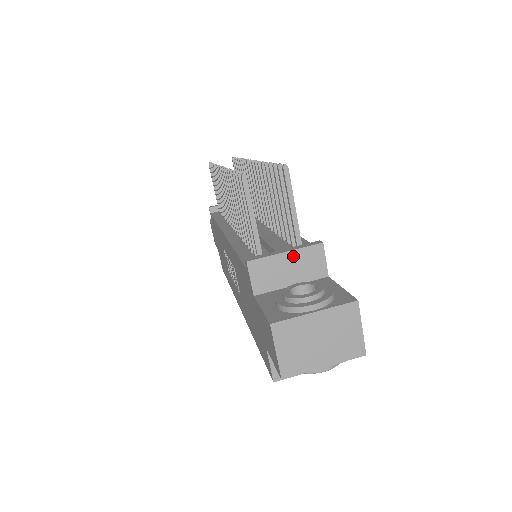
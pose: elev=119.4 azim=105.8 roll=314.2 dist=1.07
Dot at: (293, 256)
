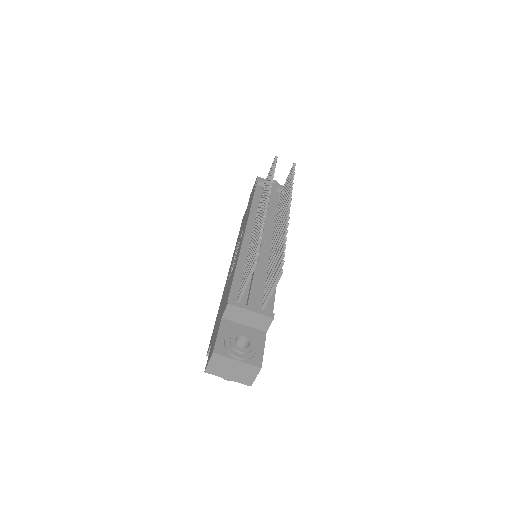
Dot at: (254, 315)
